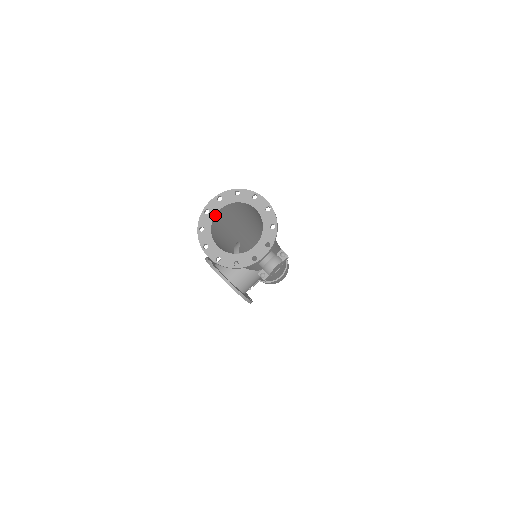
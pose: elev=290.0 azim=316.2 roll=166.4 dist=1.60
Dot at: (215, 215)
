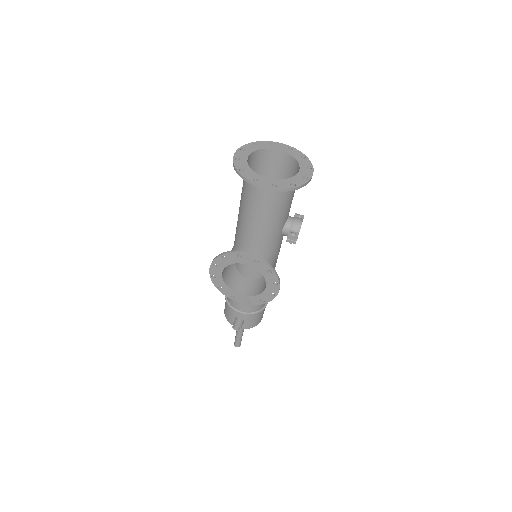
Dot at: (247, 160)
